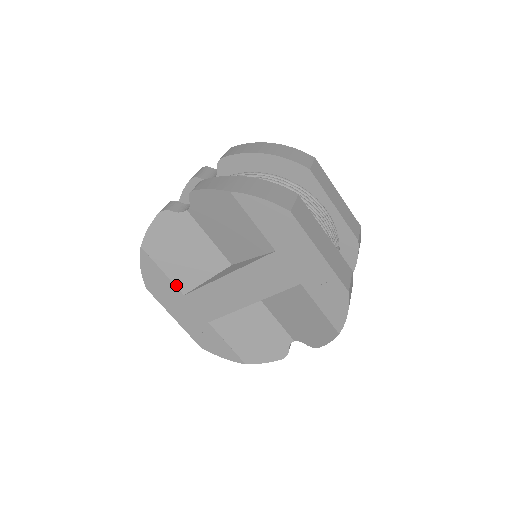
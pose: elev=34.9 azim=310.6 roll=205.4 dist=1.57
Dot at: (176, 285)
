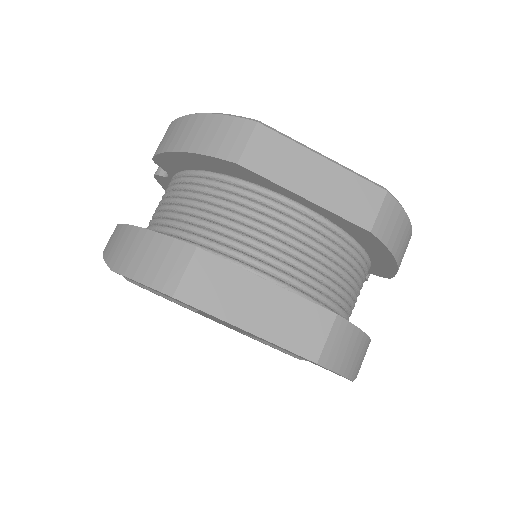
Dot at: (182, 305)
